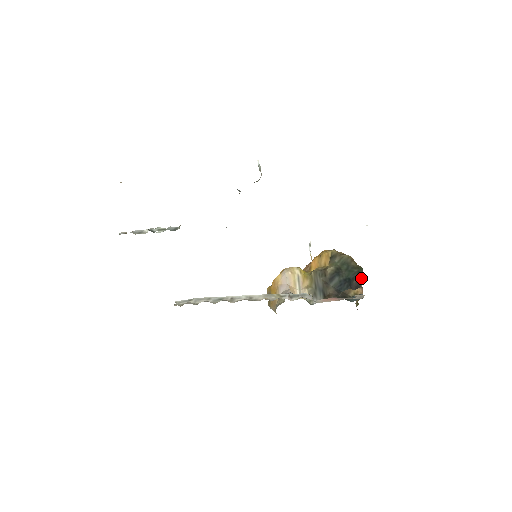
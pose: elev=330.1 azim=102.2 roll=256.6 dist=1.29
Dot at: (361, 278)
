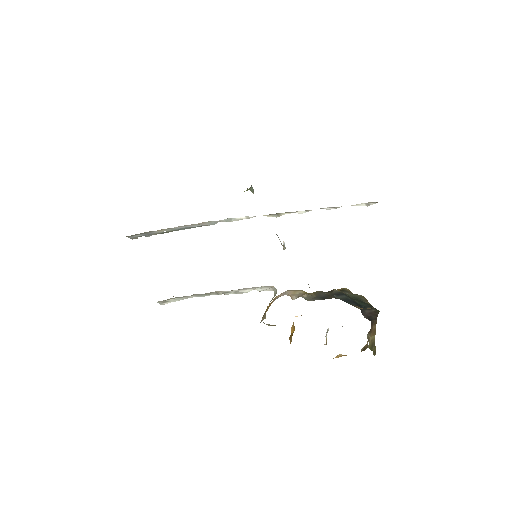
Dot at: (376, 314)
